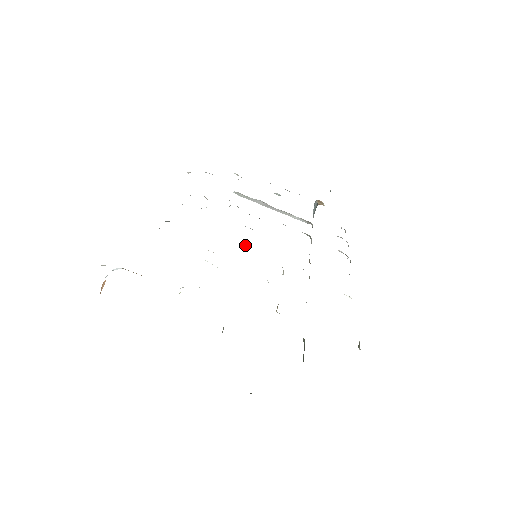
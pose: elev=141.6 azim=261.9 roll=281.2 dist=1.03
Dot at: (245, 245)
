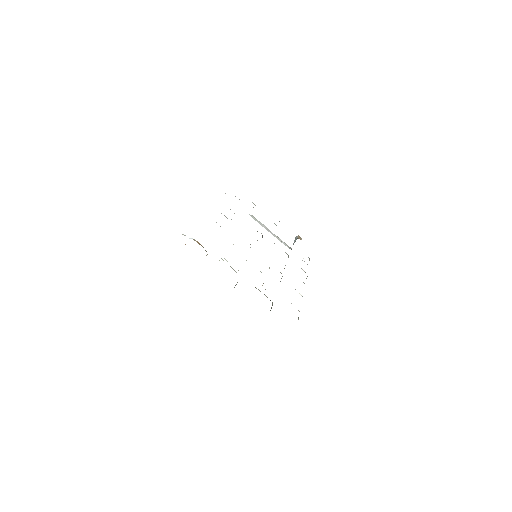
Dot at: occluded
